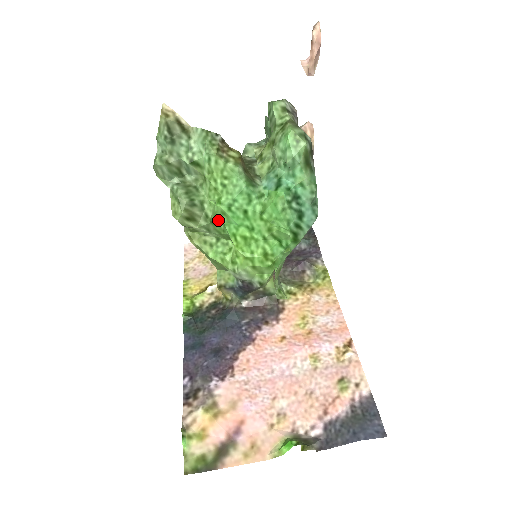
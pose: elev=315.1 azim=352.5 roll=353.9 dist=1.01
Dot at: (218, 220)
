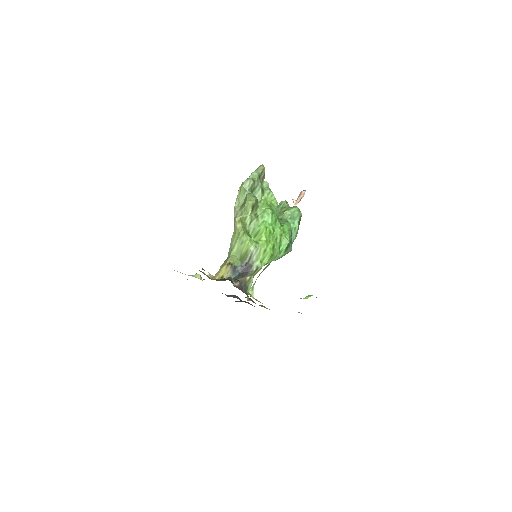
Dot at: (262, 217)
